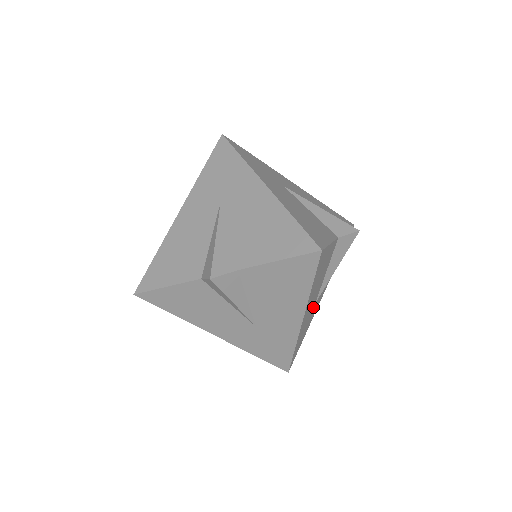
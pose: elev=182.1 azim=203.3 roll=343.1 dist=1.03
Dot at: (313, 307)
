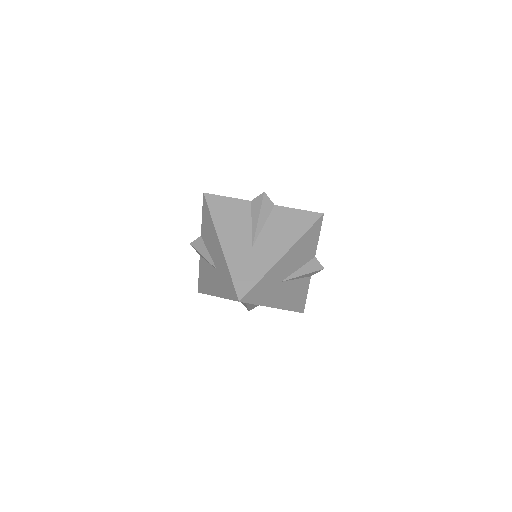
Dot at: (279, 282)
